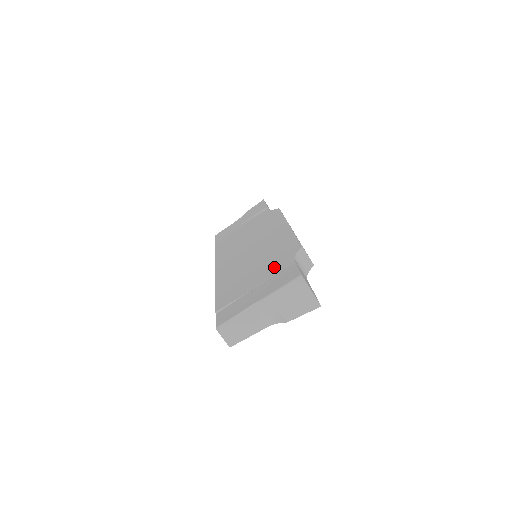
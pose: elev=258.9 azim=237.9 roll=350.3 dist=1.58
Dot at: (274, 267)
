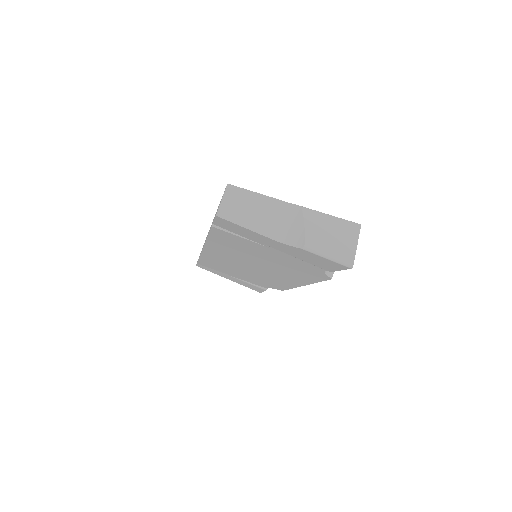
Dot at: occluded
